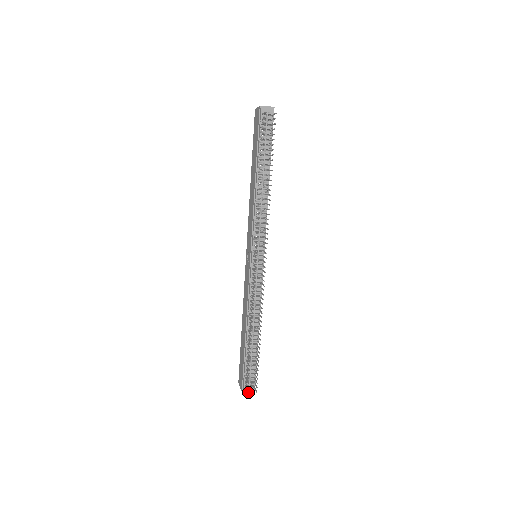
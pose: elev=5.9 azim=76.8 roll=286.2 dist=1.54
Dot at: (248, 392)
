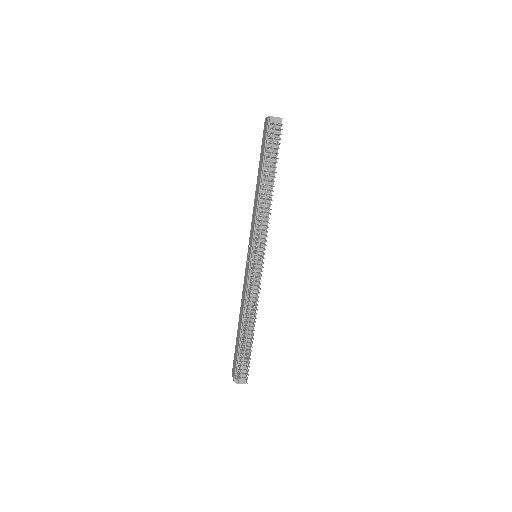
Dot at: (239, 383)
